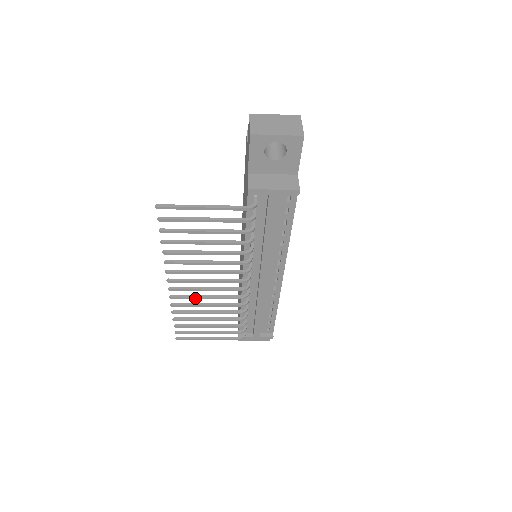
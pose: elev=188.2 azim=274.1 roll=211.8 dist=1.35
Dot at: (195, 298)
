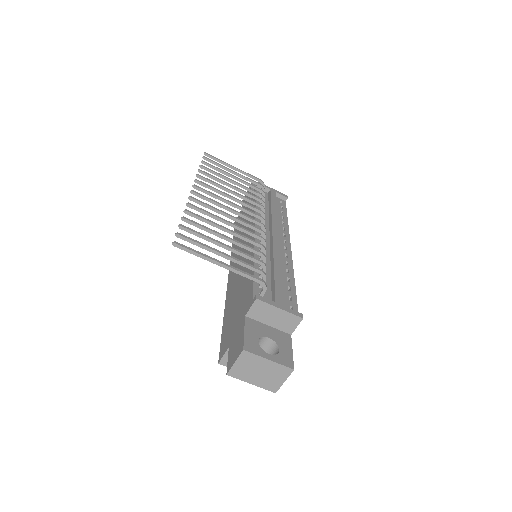
Dot at: (215, 209)
